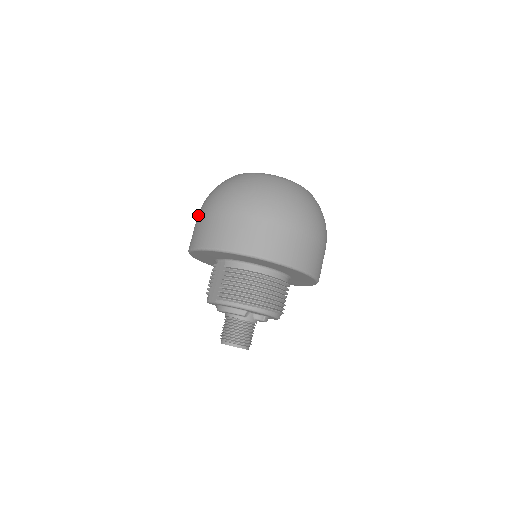
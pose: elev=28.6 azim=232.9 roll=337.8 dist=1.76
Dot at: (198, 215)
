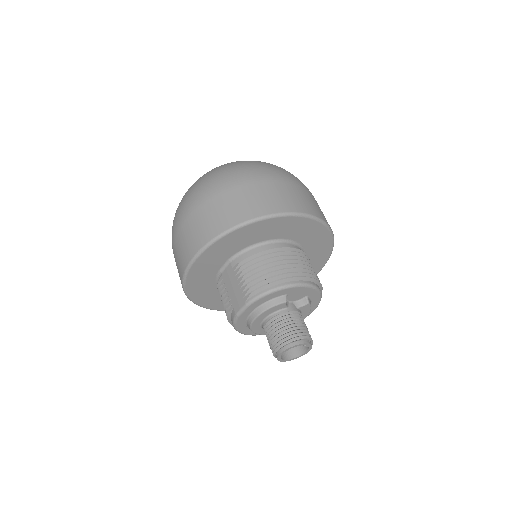
Dot at: (173, 240)
